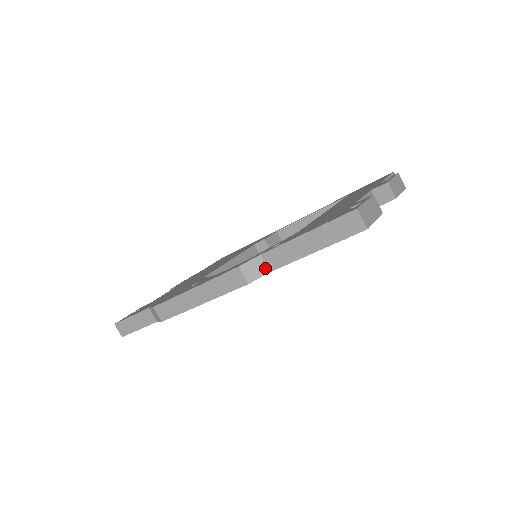
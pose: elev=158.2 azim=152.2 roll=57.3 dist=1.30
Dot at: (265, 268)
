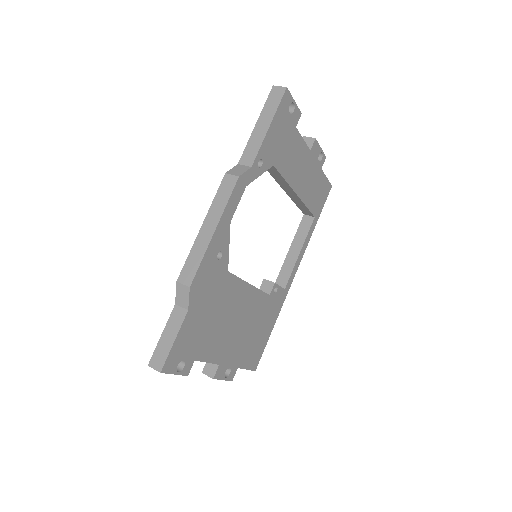
Dot at: (246, 167)
